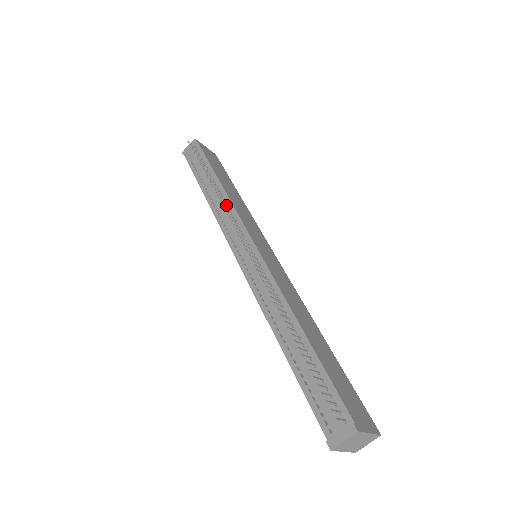
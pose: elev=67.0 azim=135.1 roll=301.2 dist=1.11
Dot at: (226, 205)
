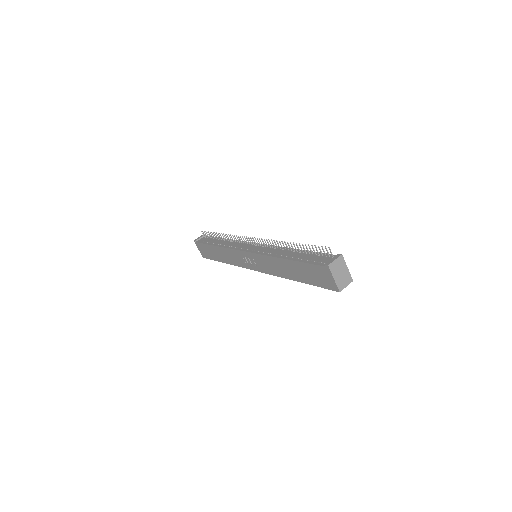
Dot at: (233, 242)
